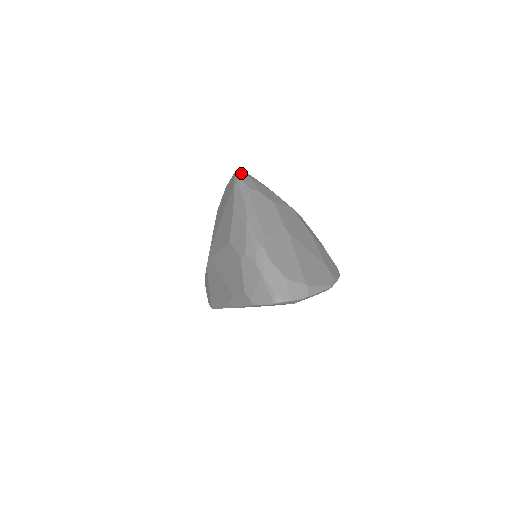
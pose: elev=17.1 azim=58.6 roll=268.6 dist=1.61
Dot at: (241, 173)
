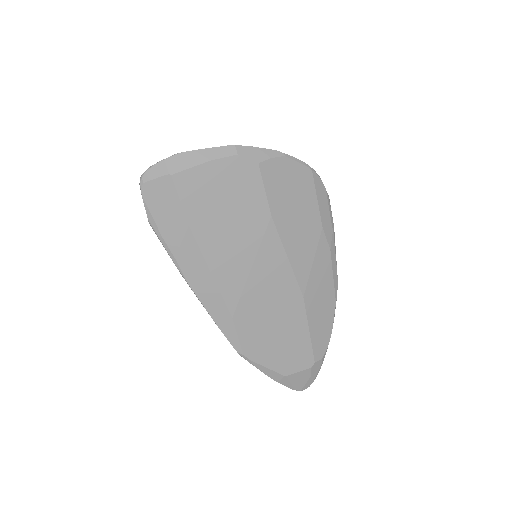
Dot at: occluded
